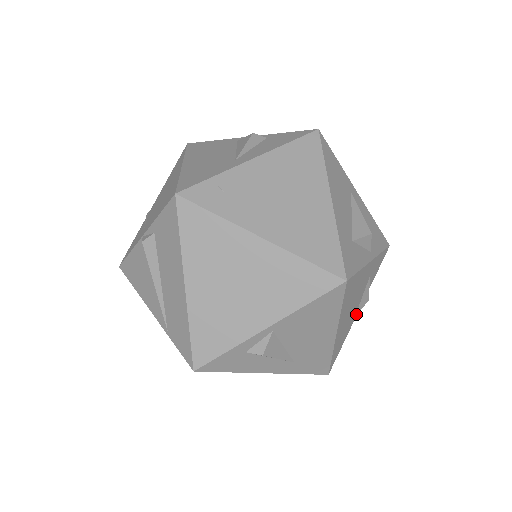
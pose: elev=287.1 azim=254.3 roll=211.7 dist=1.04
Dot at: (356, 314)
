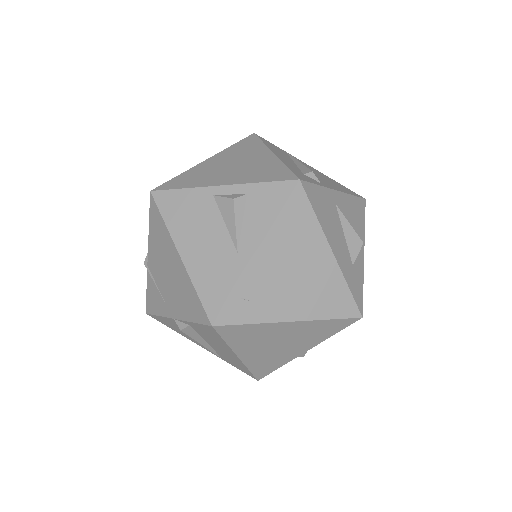
Dot at: occluded
